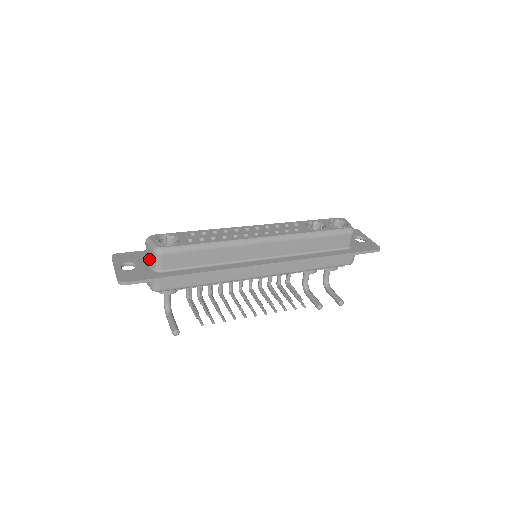
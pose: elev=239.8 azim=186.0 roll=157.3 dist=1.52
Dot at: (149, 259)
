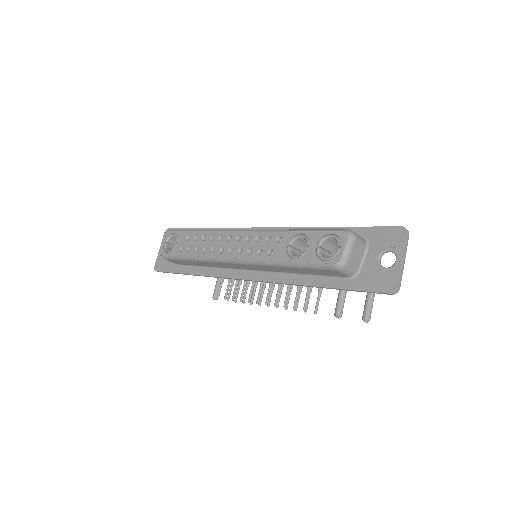
Dot at: occluded
